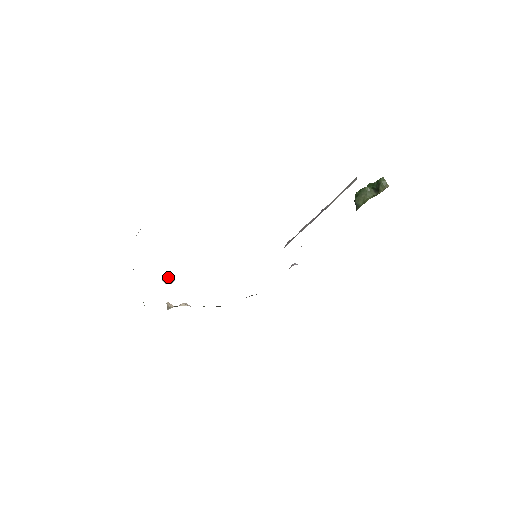
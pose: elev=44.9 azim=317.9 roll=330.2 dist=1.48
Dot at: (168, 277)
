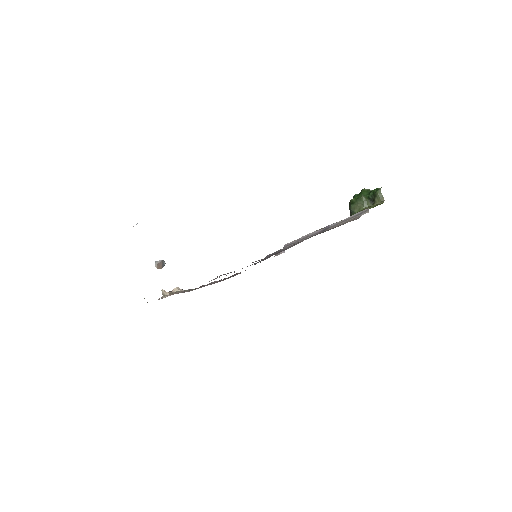
Dot at: (160, 262)
